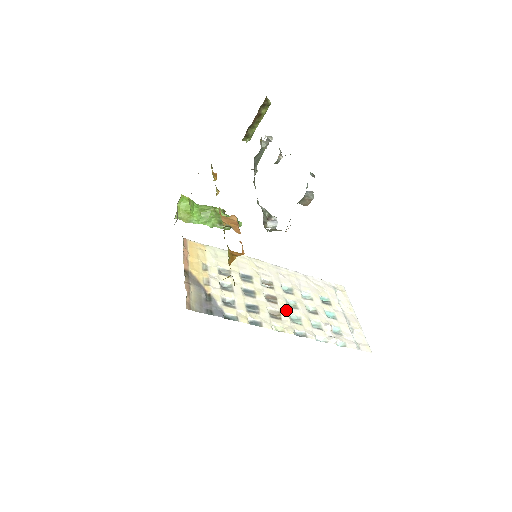
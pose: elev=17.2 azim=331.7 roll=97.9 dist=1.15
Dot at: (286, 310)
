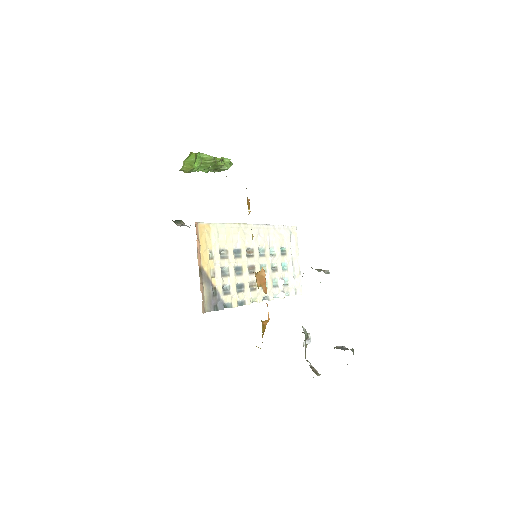
Dot at: occluded
